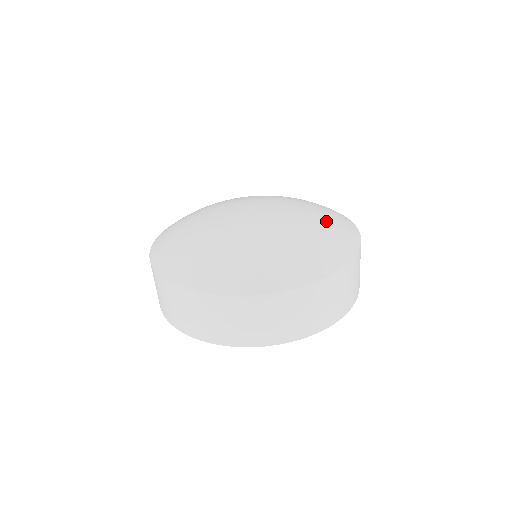
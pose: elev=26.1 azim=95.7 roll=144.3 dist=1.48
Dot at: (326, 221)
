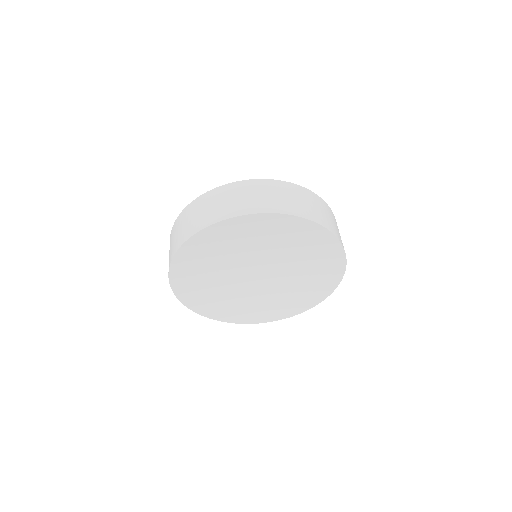
Dot at: occluded
